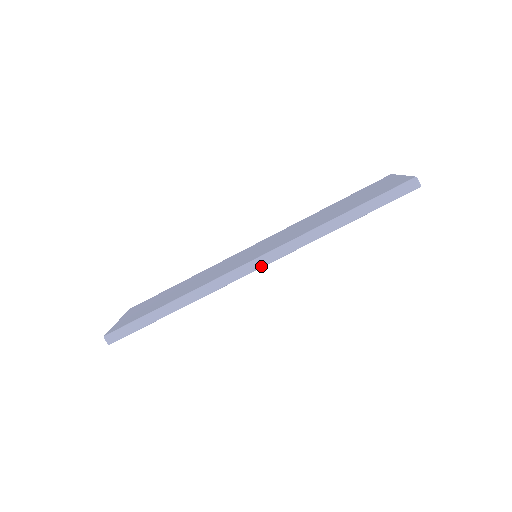
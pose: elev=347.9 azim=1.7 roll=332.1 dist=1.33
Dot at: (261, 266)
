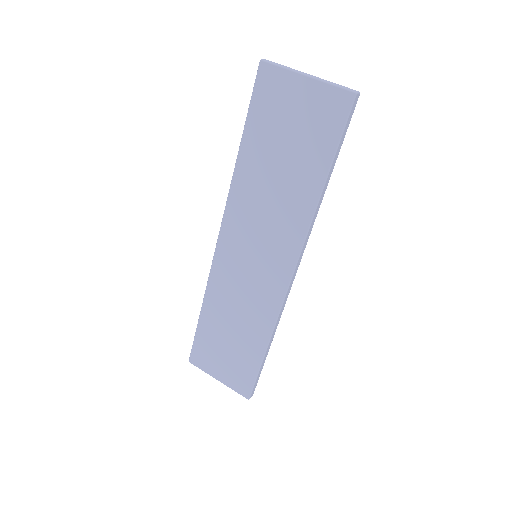
Dot at: occluded
